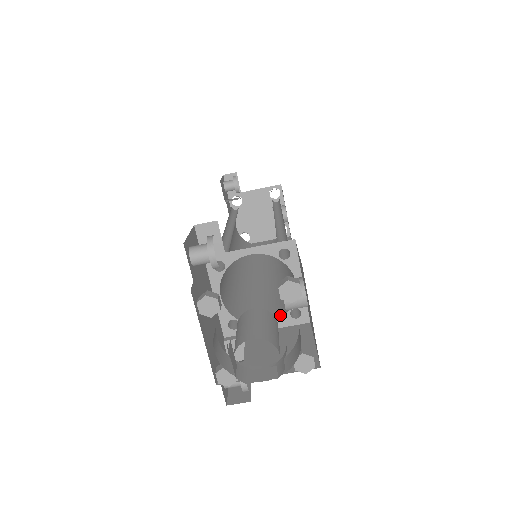
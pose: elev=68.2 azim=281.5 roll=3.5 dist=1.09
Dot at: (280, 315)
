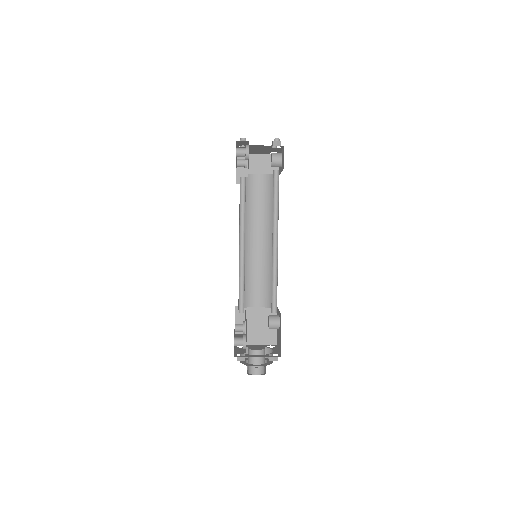
Dot at: (264, 304)
